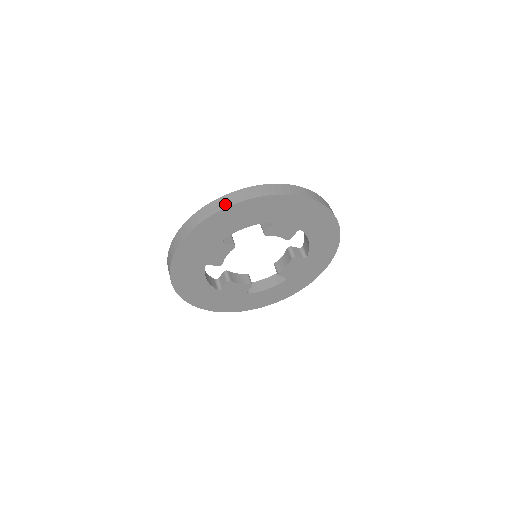
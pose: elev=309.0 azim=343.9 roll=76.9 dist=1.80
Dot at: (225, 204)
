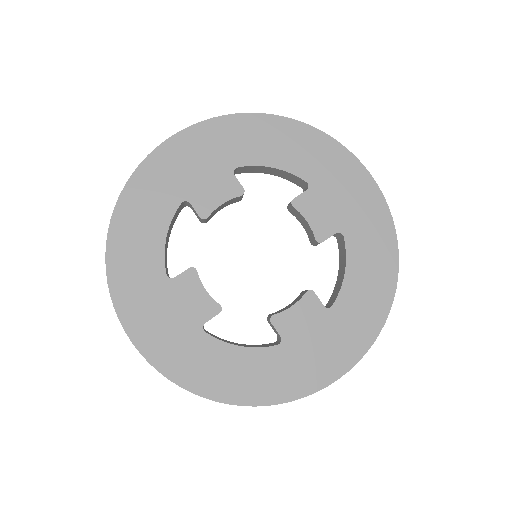
Dot at: (269, 116)
